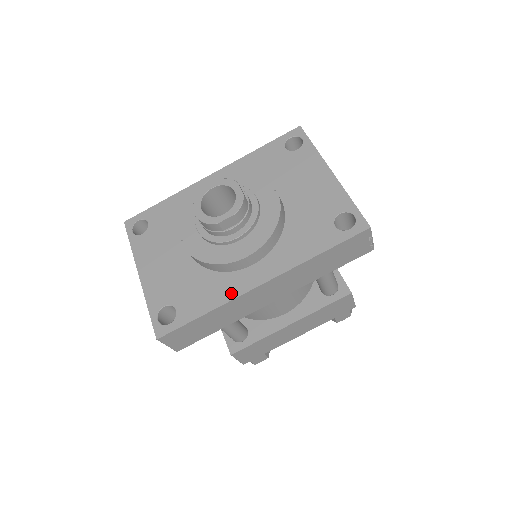
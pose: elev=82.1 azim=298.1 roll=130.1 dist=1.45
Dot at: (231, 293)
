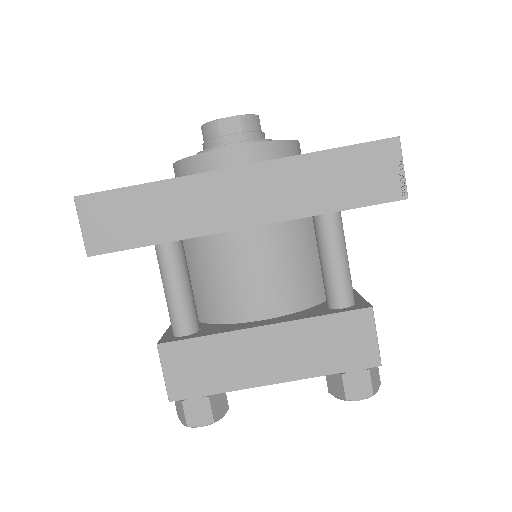
Dot at: (193, 175)
